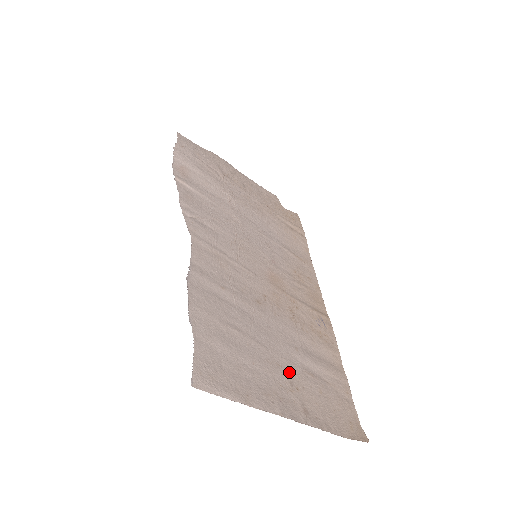
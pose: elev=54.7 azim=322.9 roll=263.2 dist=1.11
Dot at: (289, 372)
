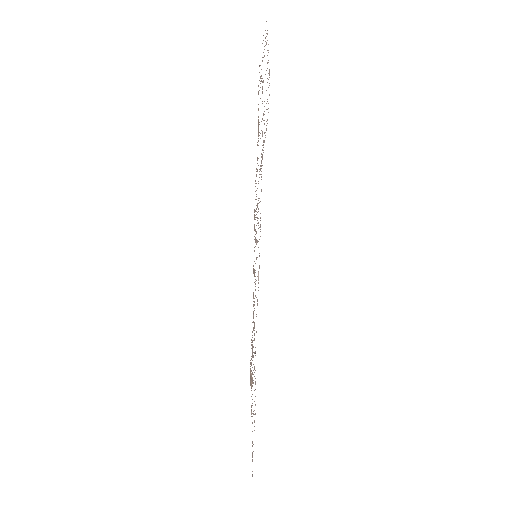
Dot at: occluded
